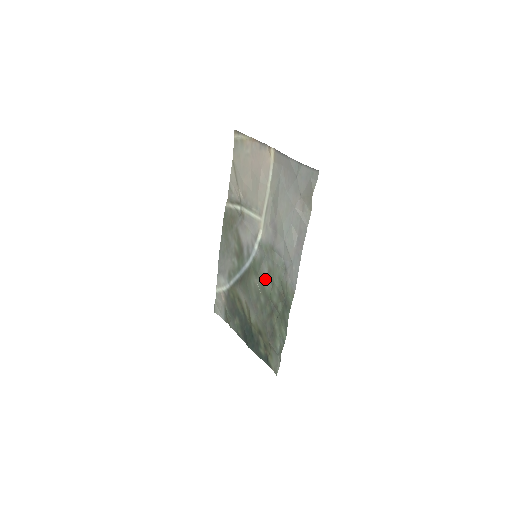
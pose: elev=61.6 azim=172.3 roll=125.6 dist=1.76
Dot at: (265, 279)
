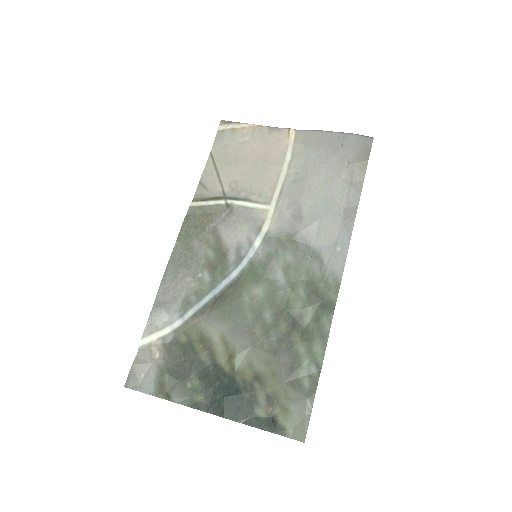
Dot at: (276, 283)
